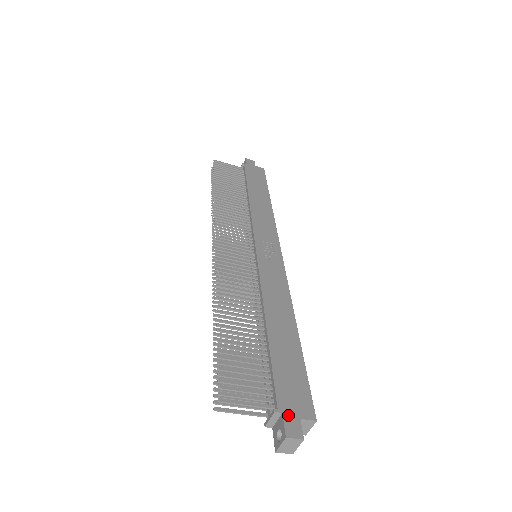
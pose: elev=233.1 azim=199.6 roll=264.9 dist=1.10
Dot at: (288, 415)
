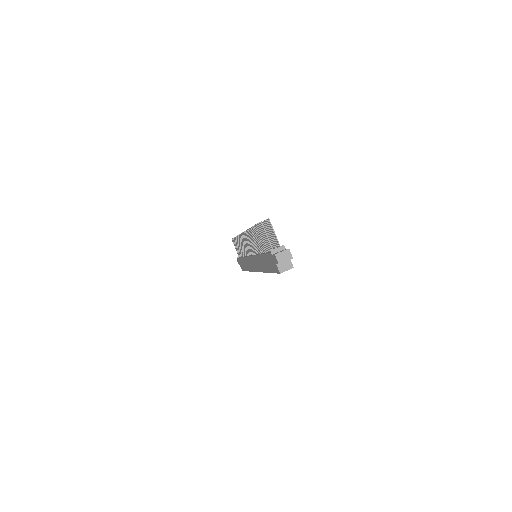
Dot at: occluded
